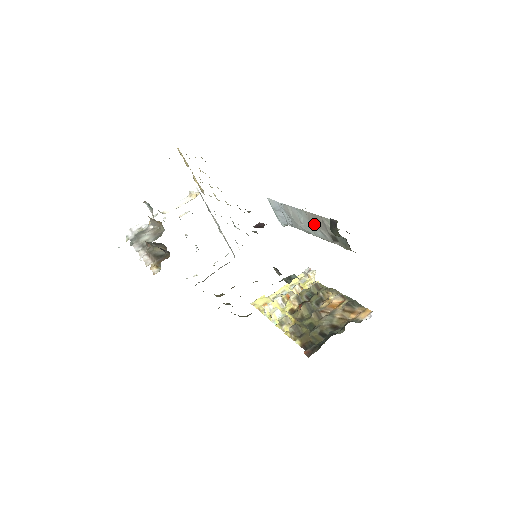
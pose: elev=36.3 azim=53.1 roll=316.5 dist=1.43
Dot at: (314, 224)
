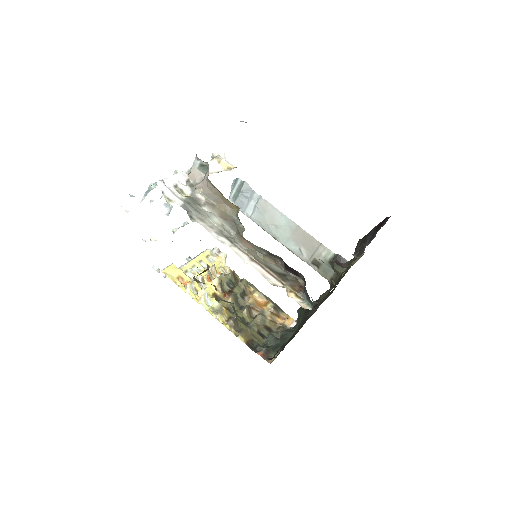
Dot at: (297, 239)
